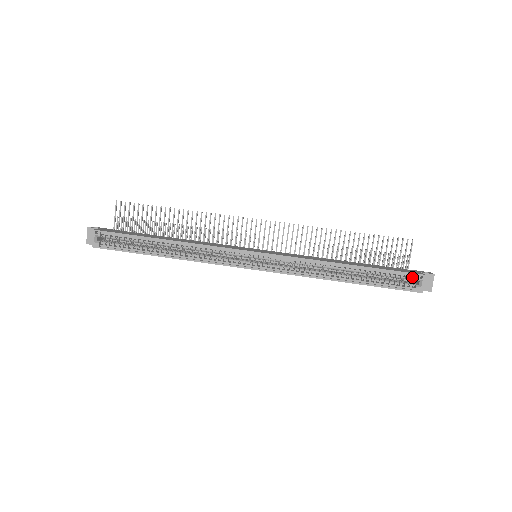
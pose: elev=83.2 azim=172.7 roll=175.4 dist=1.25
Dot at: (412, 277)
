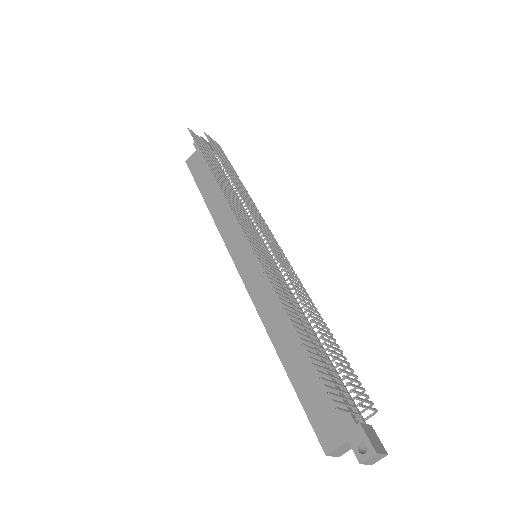
Dot at: (323, 437)
